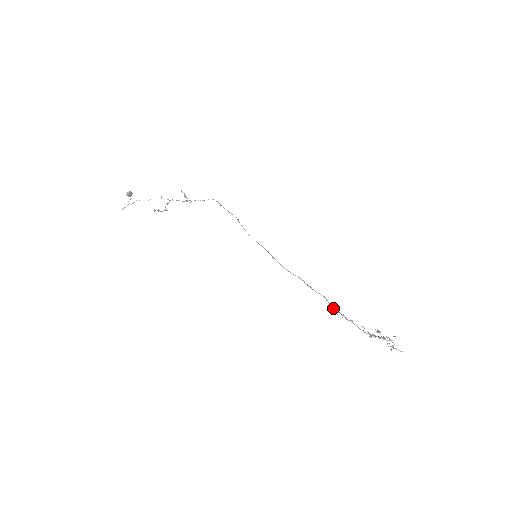
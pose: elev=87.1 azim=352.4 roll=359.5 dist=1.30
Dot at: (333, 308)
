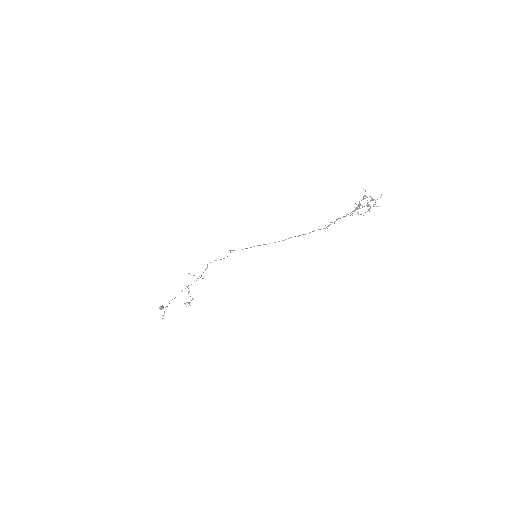
Dot at: occluded
